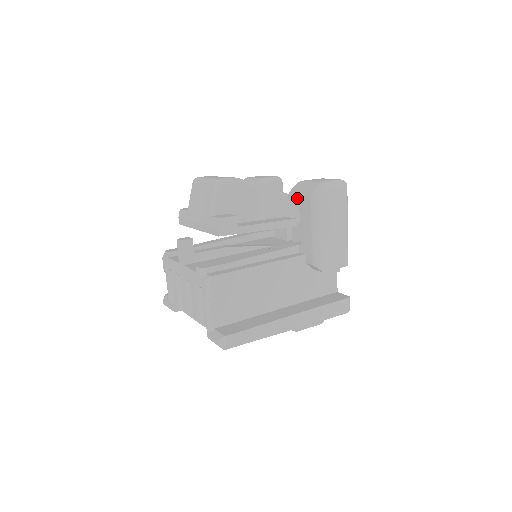
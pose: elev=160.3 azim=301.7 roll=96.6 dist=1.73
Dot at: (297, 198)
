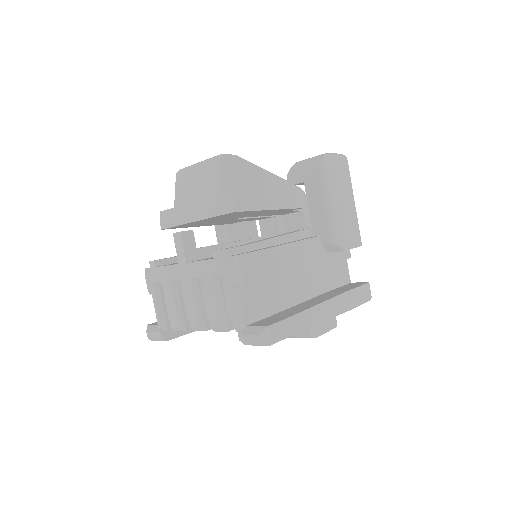
Dot at: (300, 176)
